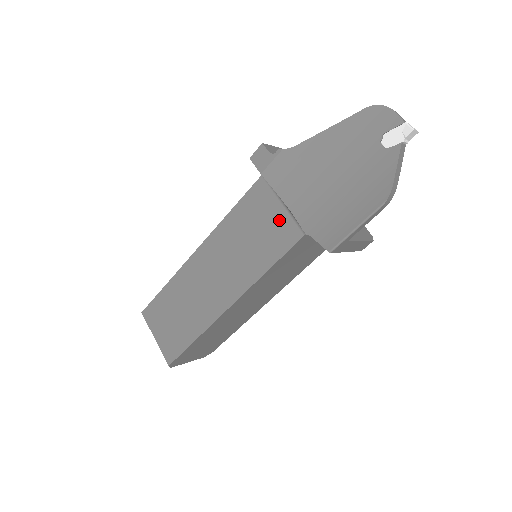
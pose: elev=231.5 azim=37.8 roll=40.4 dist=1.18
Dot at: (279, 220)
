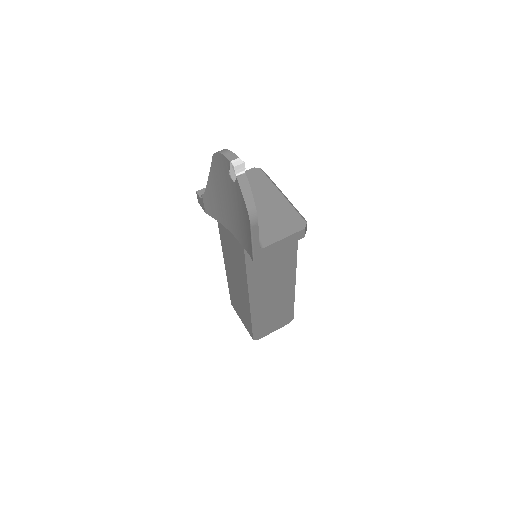
Dot at: (233, 239)
